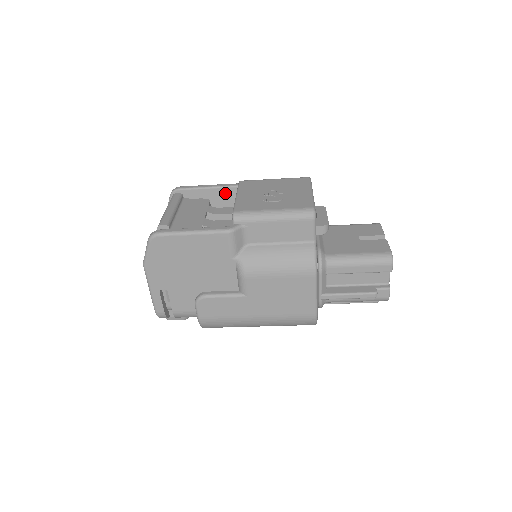
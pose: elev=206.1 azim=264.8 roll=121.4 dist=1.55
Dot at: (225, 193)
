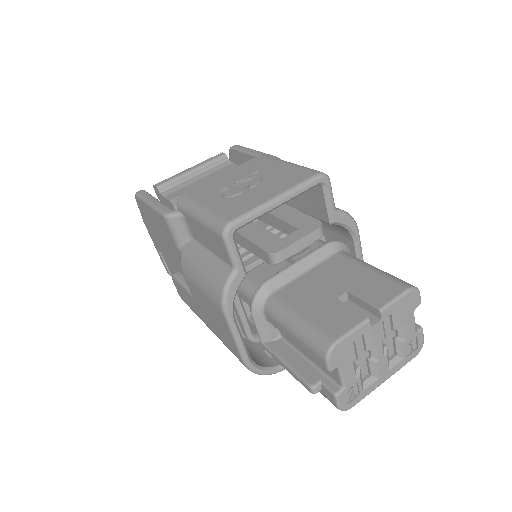
Dot at: occluded
